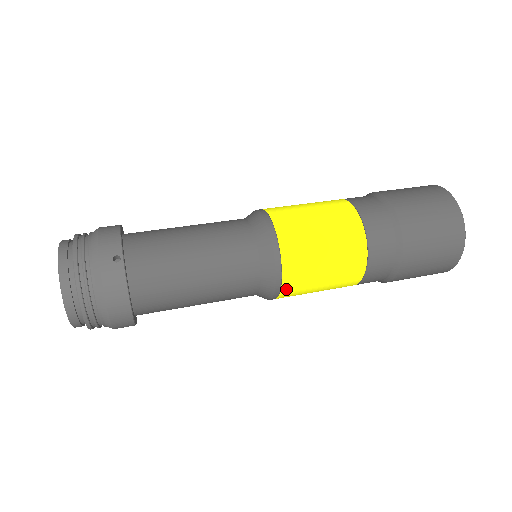
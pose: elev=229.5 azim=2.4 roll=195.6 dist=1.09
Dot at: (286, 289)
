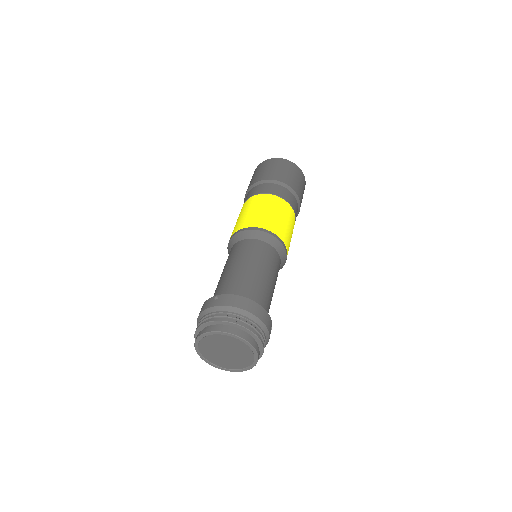
Dot at: (278, 233)
